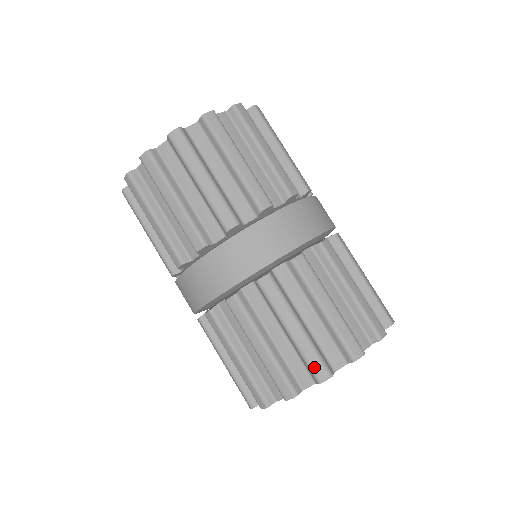
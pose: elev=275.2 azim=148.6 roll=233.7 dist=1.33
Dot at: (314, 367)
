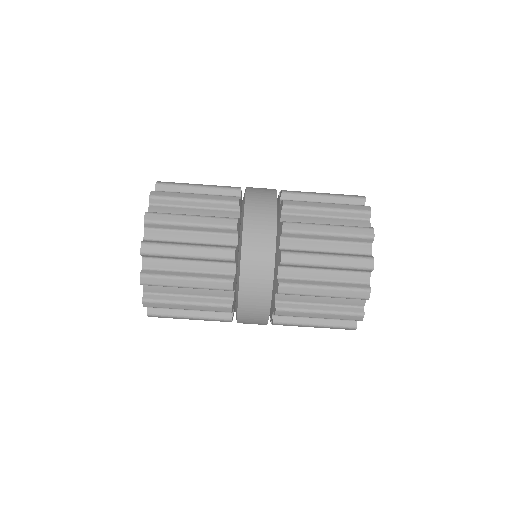
Dot at: (361, 266)
